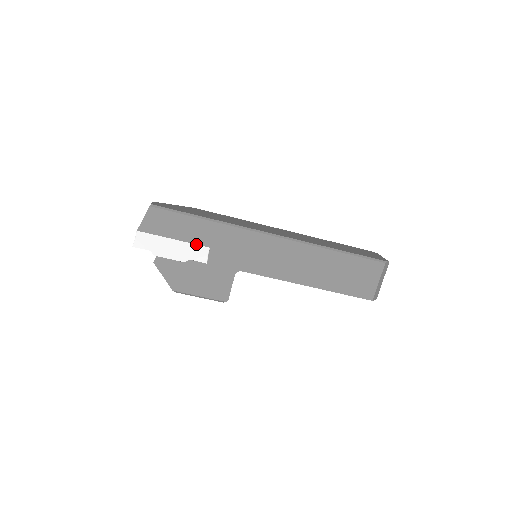
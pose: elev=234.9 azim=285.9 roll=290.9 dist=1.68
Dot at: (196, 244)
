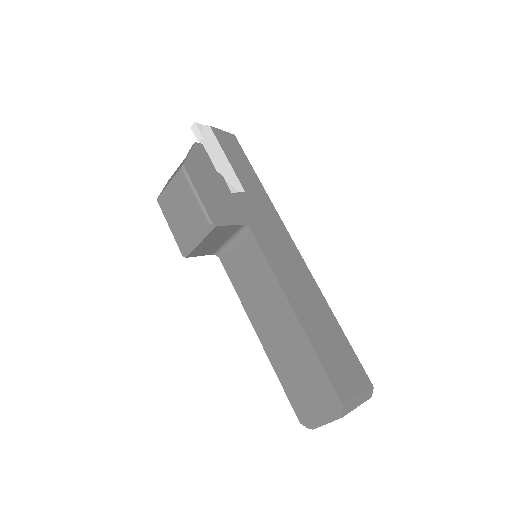
Dot at: (238, 179)
